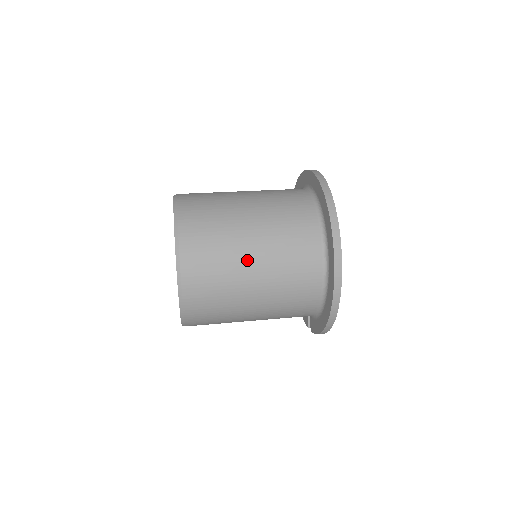
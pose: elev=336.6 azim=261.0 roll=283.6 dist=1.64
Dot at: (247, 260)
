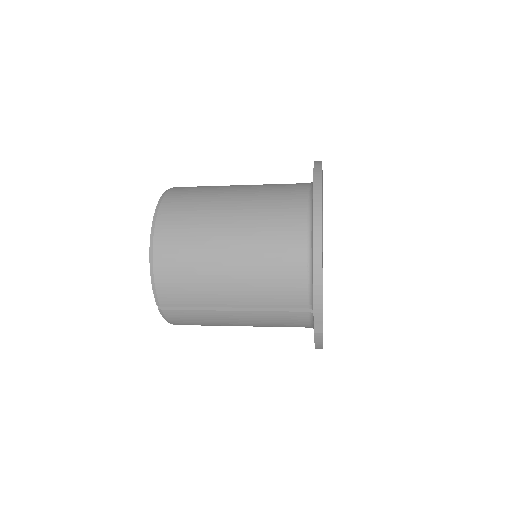
Dot at: (229, 194)
